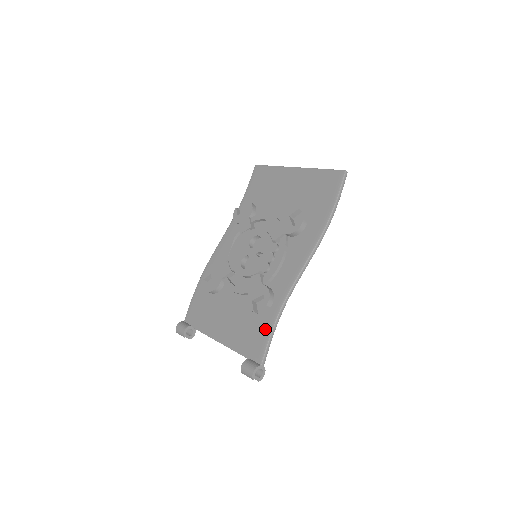
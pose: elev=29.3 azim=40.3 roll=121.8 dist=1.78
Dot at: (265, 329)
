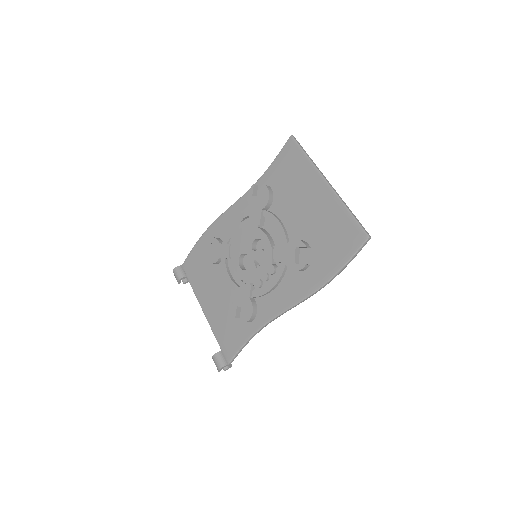
Dot at: (240, 337)
